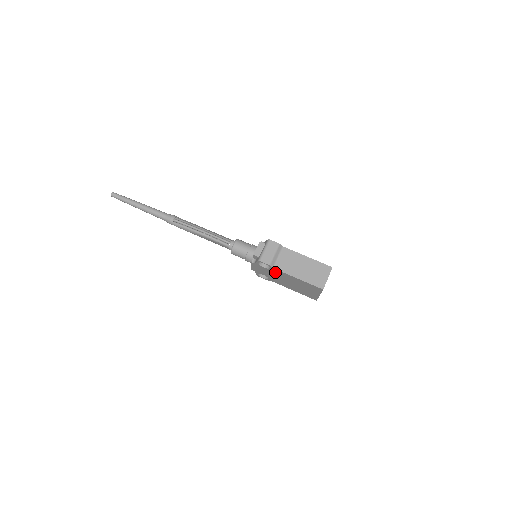
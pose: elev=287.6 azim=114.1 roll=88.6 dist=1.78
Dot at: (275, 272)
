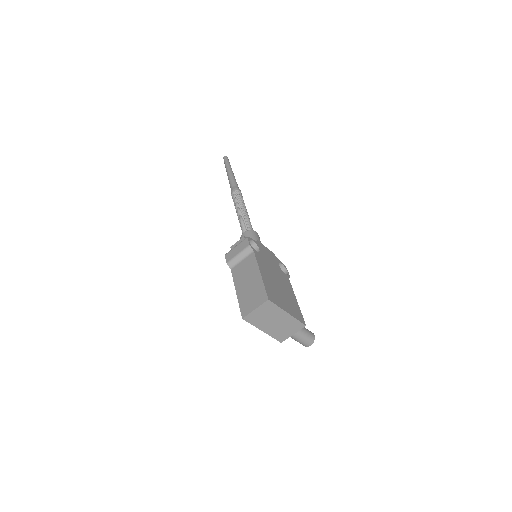
Dot at: occluded
